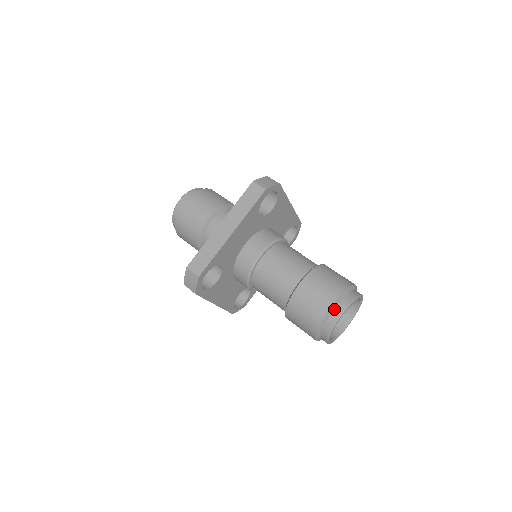
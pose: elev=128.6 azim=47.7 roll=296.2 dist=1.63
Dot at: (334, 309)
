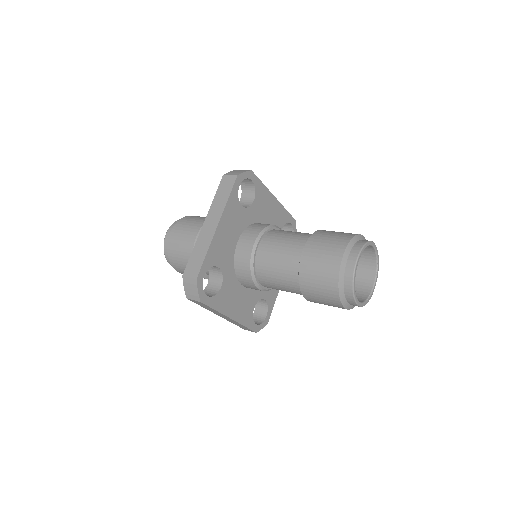
Dot at: (347, 260)
